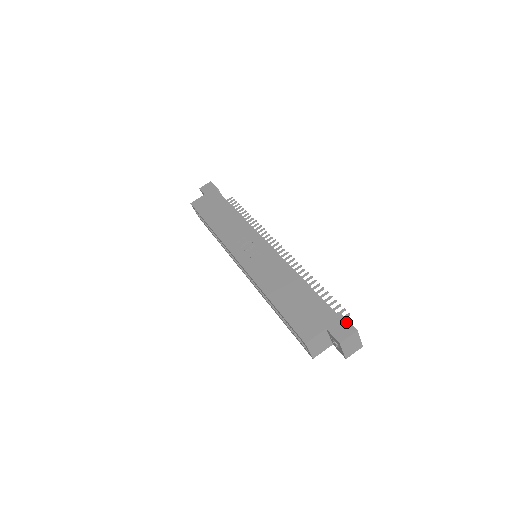
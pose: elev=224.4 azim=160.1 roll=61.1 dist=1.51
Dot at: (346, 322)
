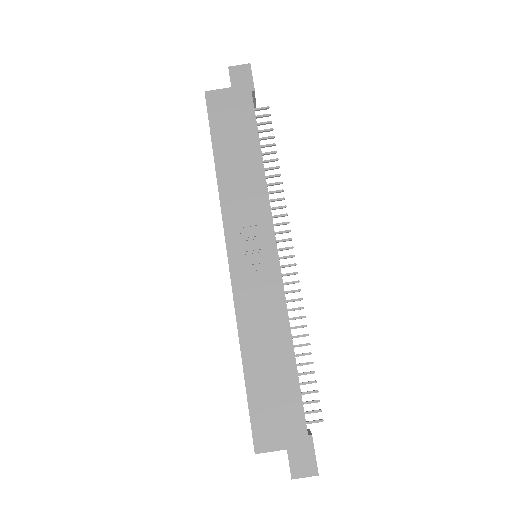
Dot at: (312, 456)
